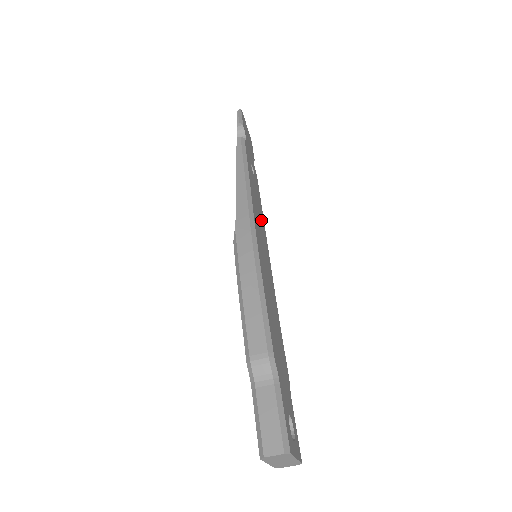
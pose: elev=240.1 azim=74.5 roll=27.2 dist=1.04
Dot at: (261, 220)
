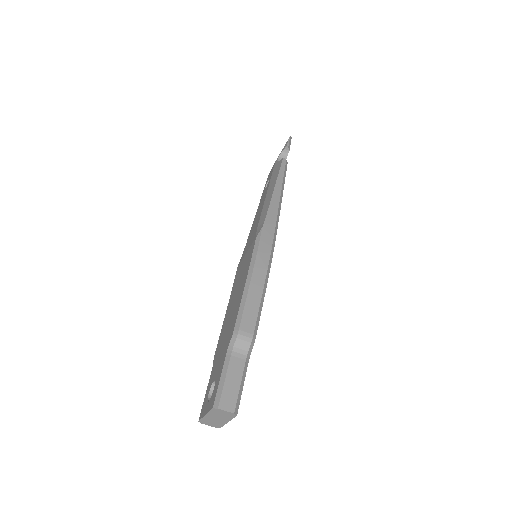
Dot at: occluded
